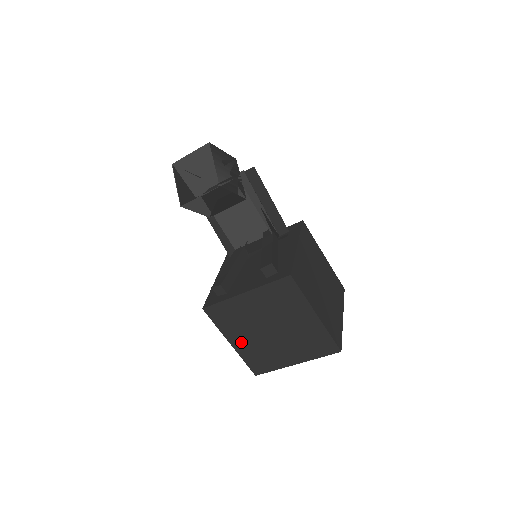
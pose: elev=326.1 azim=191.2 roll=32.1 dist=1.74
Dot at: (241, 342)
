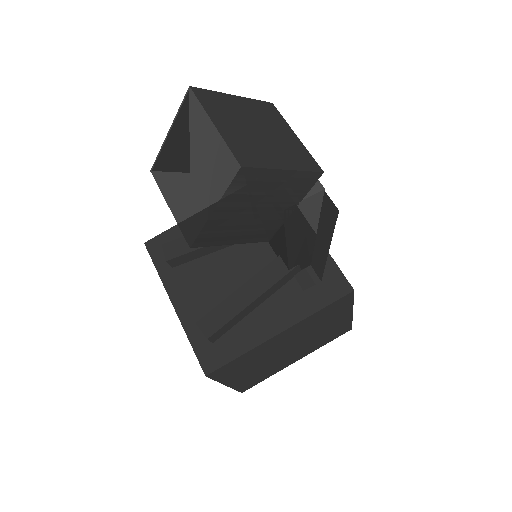
Dot at: occluded
